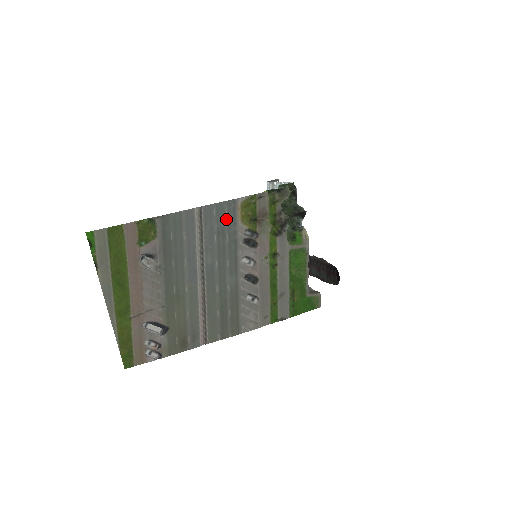
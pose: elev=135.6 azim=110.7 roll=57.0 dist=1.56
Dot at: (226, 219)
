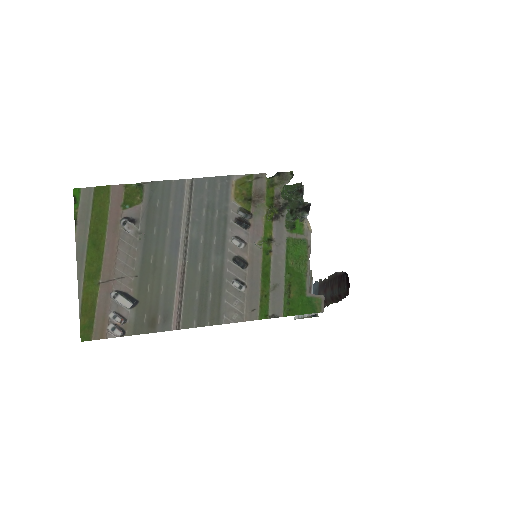
Dot at: (218, 194)
